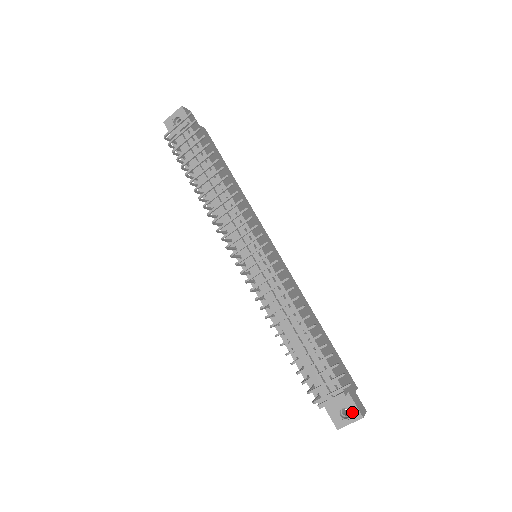
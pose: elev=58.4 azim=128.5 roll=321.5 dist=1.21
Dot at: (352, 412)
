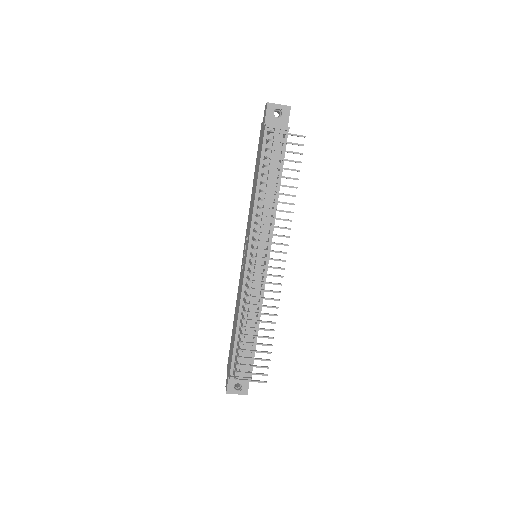
Dot at: (243, 389)
